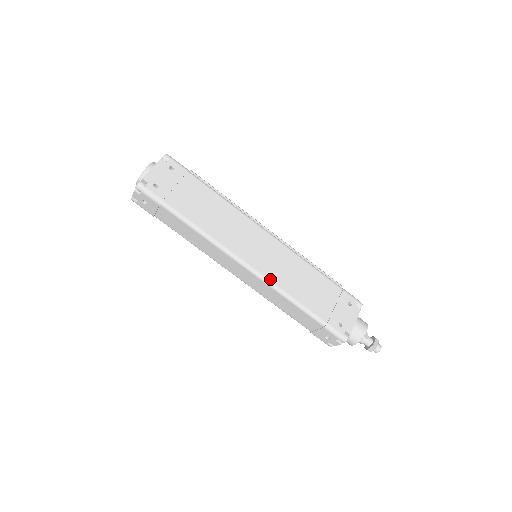
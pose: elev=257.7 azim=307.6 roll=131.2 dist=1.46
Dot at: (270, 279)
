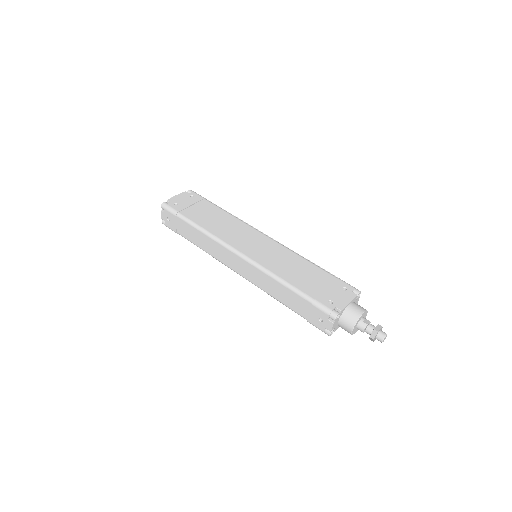
Dot at: (260, 263)
